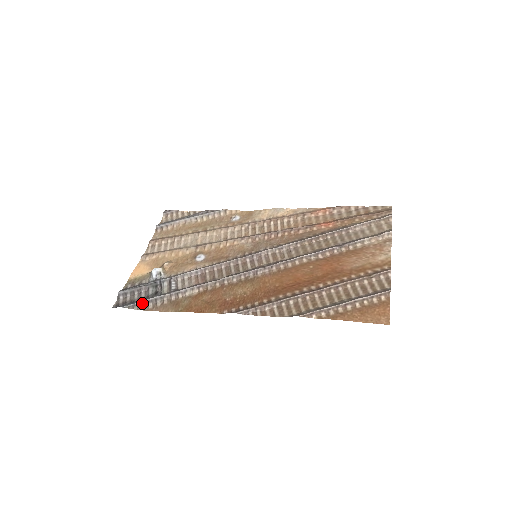
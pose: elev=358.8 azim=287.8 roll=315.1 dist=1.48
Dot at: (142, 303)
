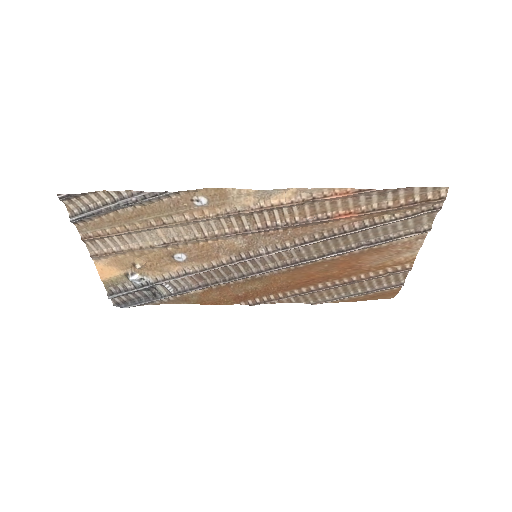
Dot at: (147, 304)
